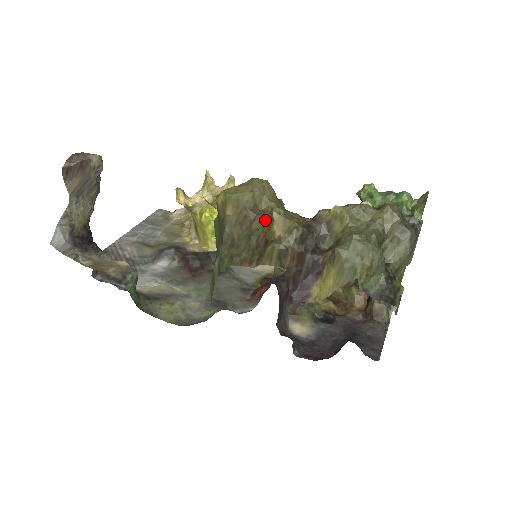
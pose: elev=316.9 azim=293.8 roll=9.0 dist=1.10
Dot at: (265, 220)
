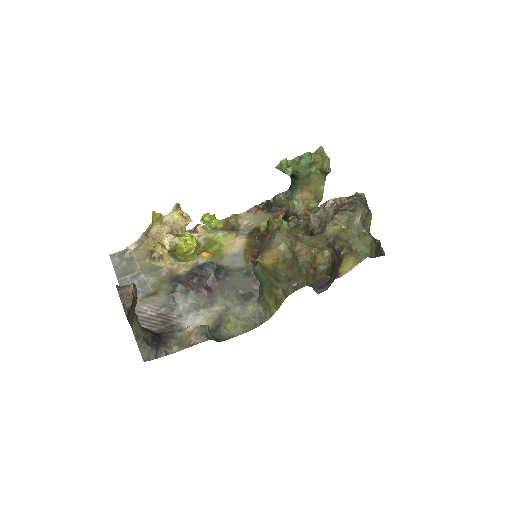
Dot at: (307, 258)
